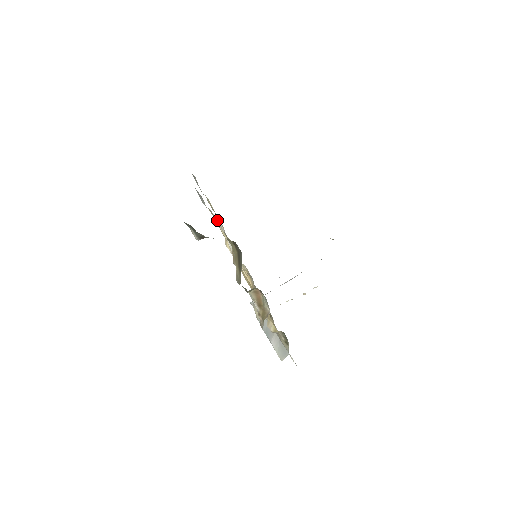
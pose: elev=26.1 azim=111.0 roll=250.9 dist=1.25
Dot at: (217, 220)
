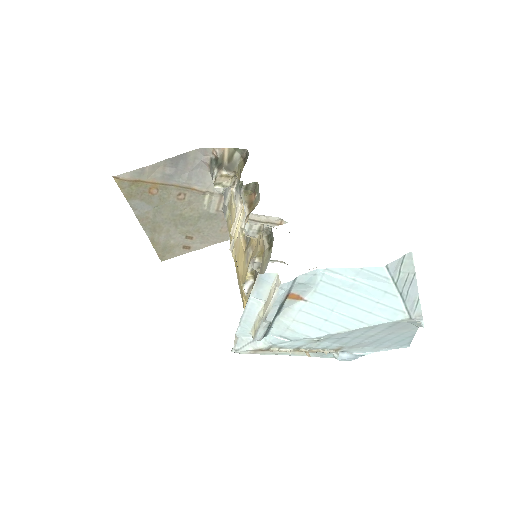
Dot at: (233, 196)
